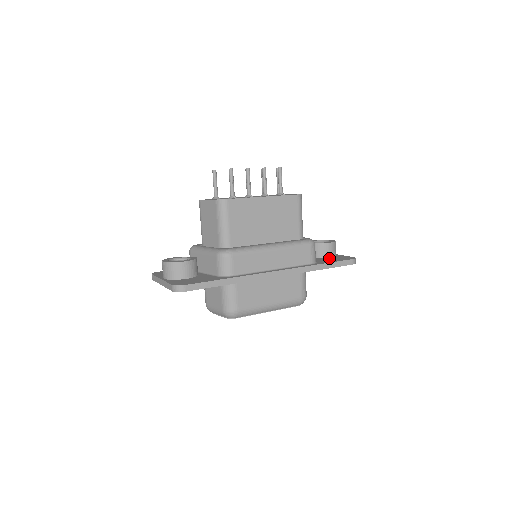
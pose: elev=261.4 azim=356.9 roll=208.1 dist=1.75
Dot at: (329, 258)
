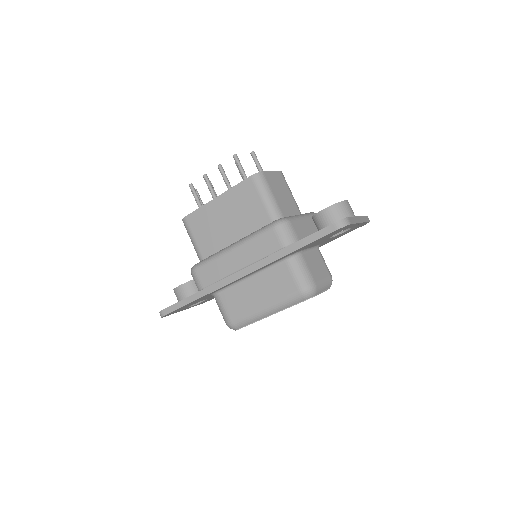
Dot at: occluded
